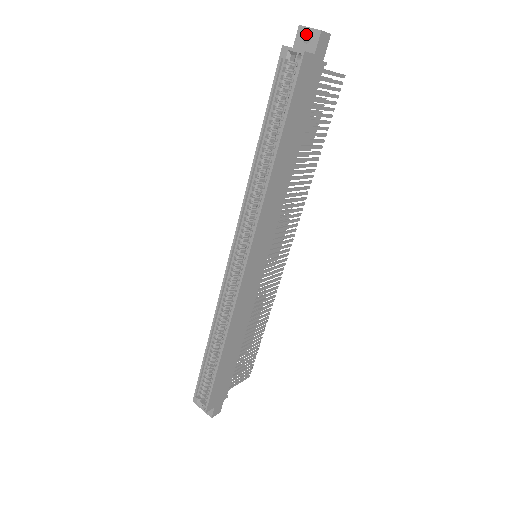
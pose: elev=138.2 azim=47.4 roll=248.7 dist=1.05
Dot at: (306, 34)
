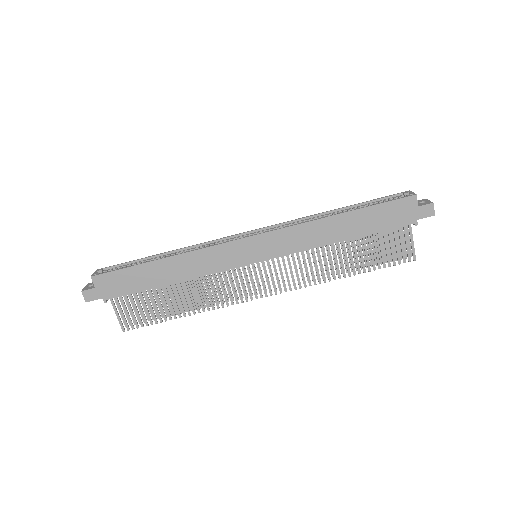
Dot at: occluded
